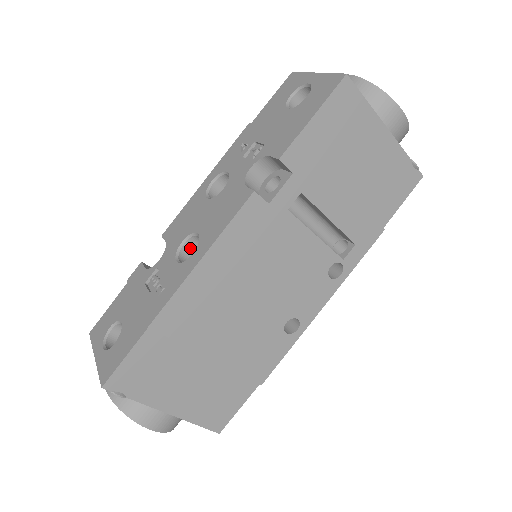
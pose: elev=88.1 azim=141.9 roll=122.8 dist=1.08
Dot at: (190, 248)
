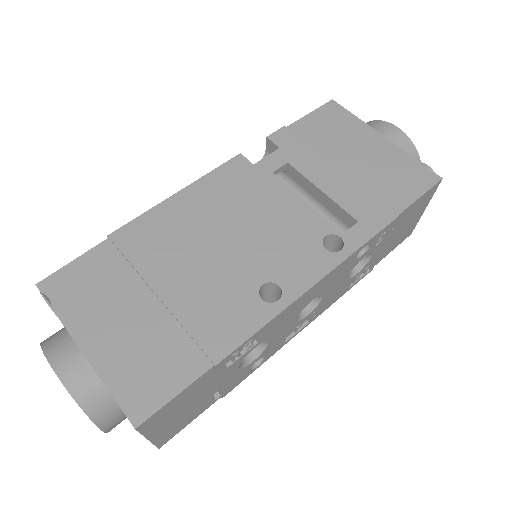
Dot at: occluded
